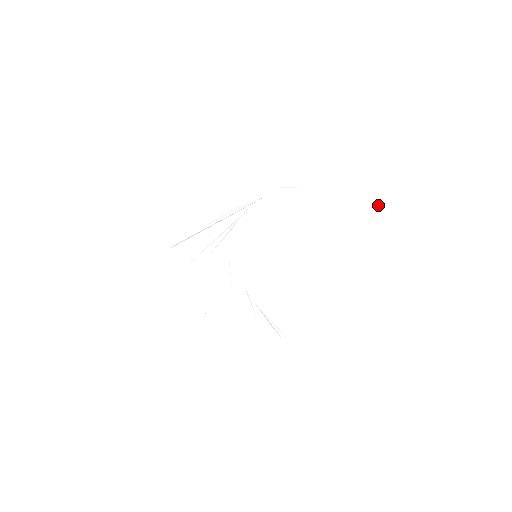
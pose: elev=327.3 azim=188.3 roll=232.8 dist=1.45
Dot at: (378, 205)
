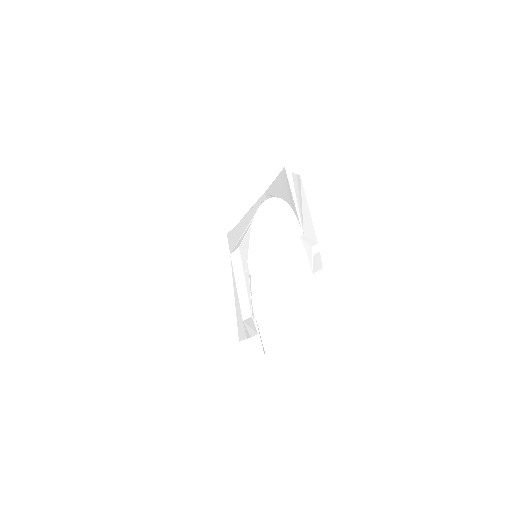
Dot at: (313, 229)
